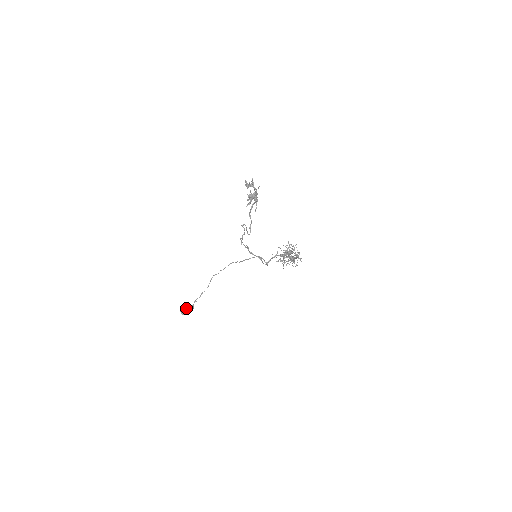
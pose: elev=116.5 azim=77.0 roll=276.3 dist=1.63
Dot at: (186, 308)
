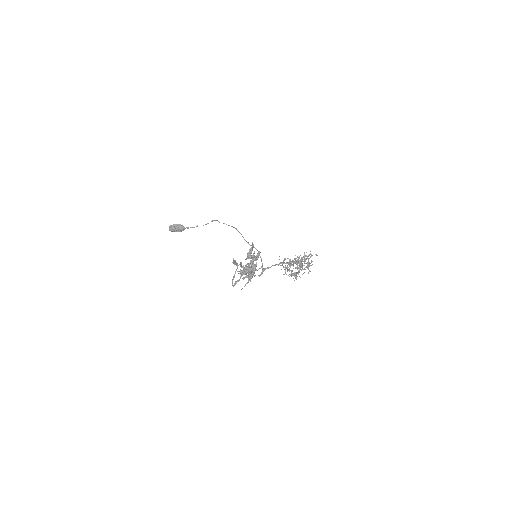
Dot at: (176, 227)
